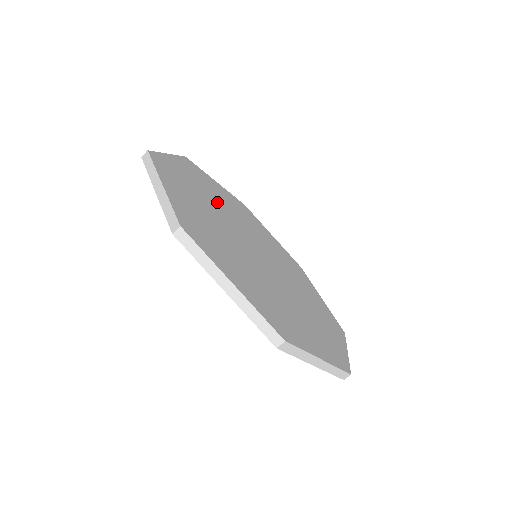
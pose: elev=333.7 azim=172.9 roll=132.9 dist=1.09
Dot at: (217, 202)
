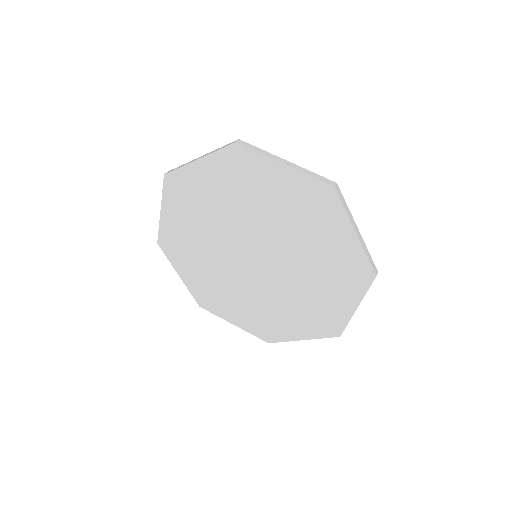
Dot at: occluded
